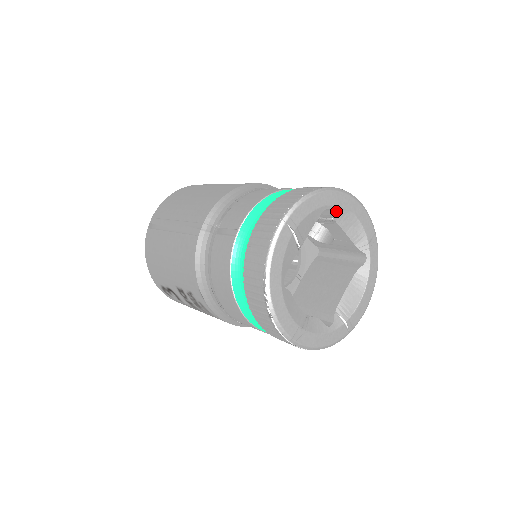
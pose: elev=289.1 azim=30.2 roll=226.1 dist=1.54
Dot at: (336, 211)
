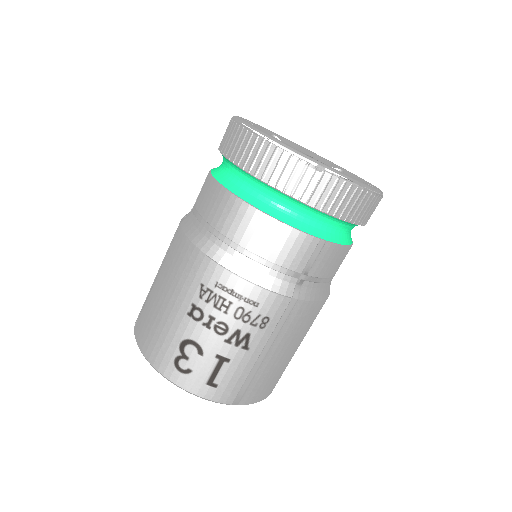
Dot at: (283, 140)
